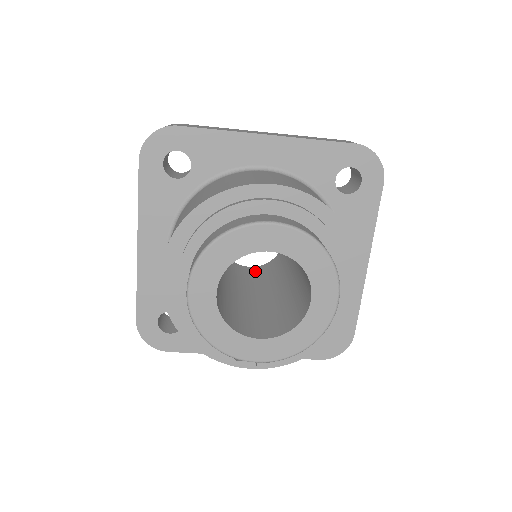
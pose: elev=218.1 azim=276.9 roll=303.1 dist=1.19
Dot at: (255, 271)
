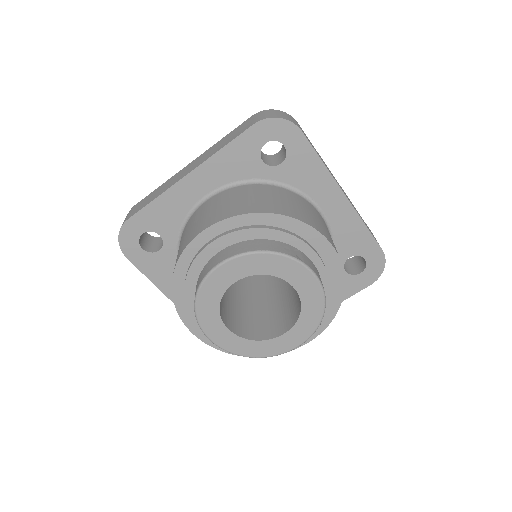
Dot at: occluded
